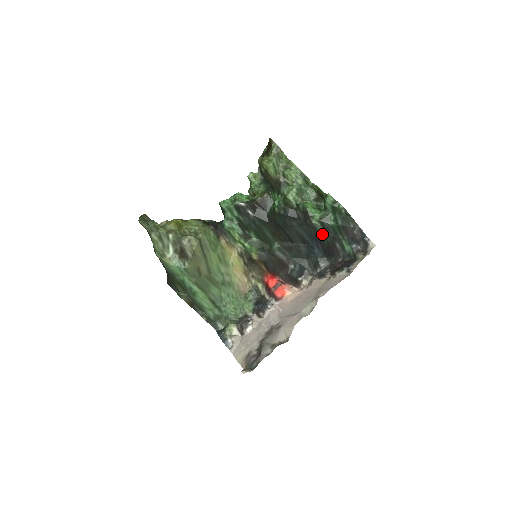
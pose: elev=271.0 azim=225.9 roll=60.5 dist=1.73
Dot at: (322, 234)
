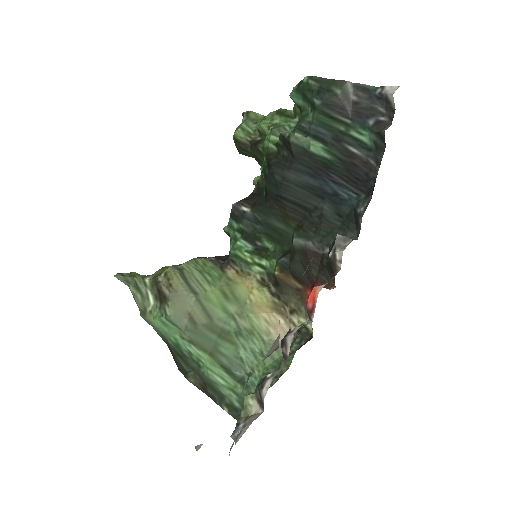
Dot at: (320, 151)
